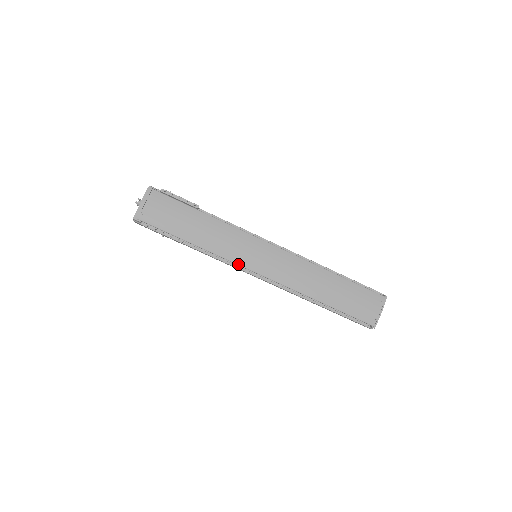
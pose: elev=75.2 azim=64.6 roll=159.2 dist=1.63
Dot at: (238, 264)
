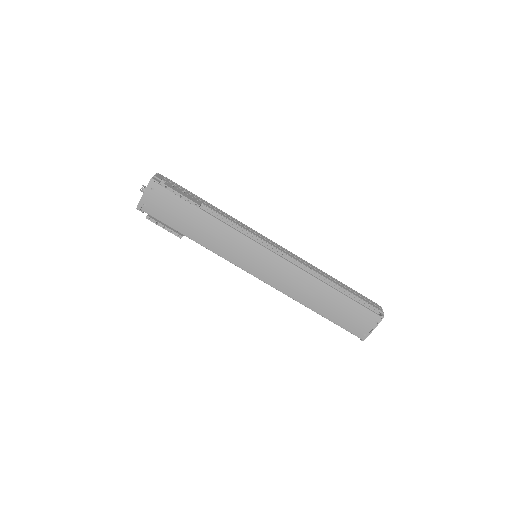
Dot at: (235, 264)
